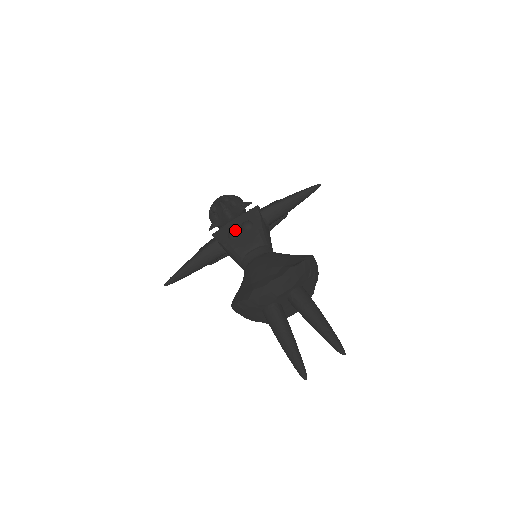
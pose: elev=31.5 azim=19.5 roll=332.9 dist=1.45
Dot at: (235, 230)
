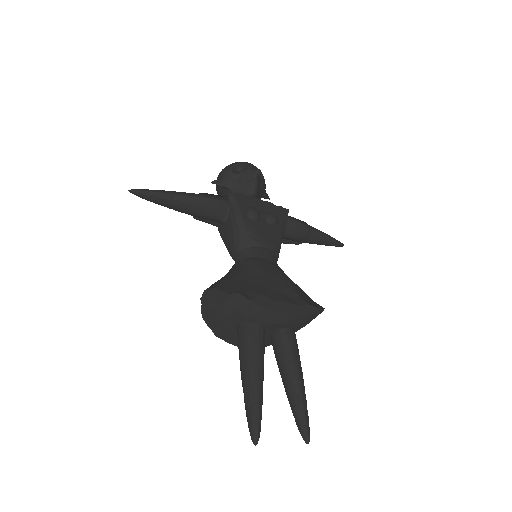
Dot at: (259, 212)
